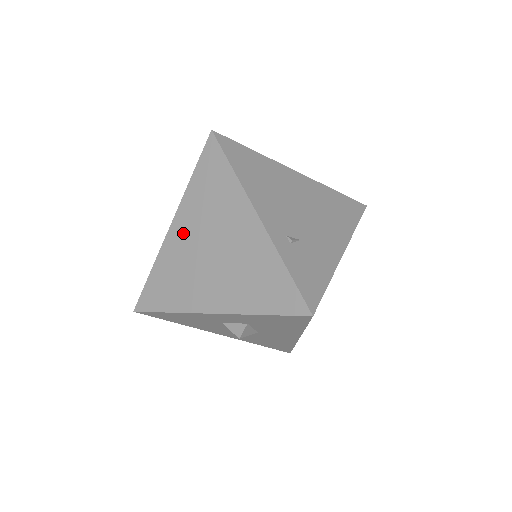
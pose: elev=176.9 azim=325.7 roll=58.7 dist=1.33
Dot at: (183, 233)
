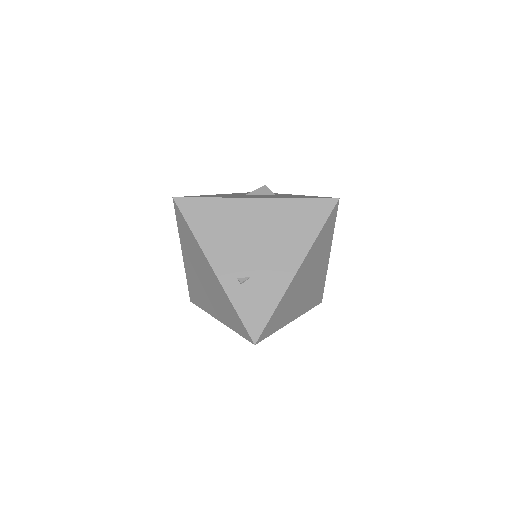
Dot at: (189, 264)
